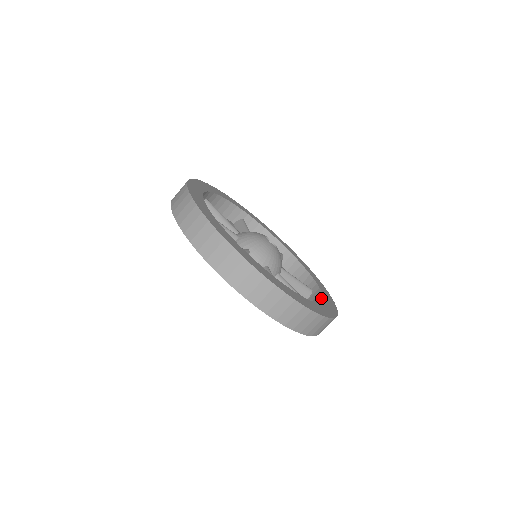
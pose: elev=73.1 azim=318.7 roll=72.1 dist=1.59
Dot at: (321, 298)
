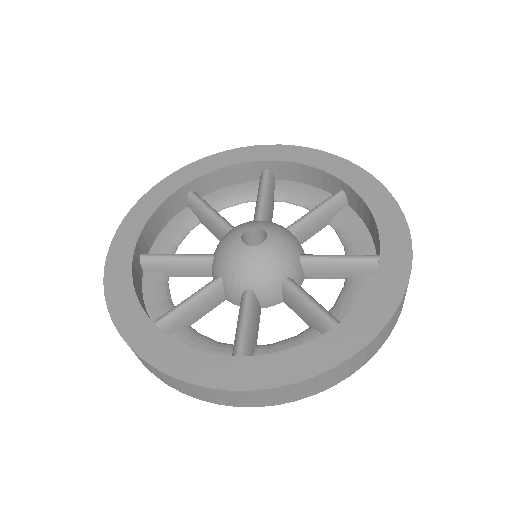
Dot at: (366, 210)
